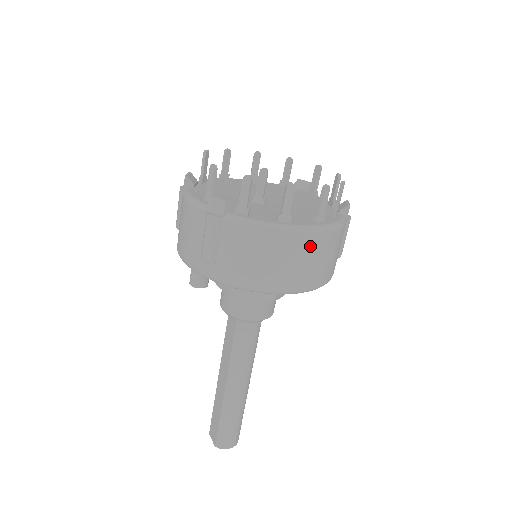
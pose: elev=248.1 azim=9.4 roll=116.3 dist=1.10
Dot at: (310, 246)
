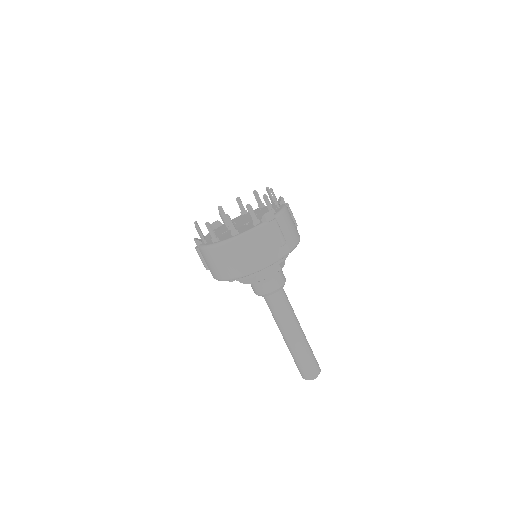
Dot at: (230, 251)
